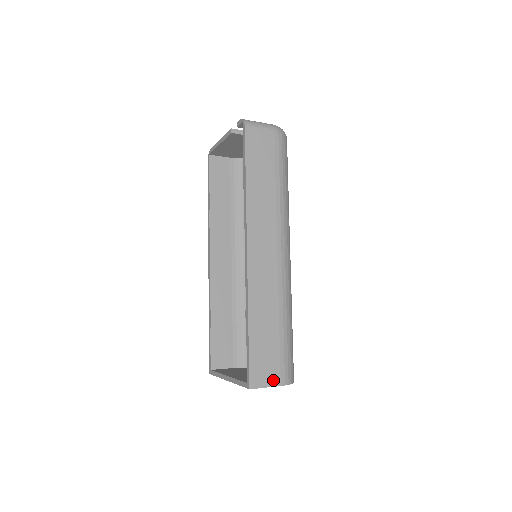
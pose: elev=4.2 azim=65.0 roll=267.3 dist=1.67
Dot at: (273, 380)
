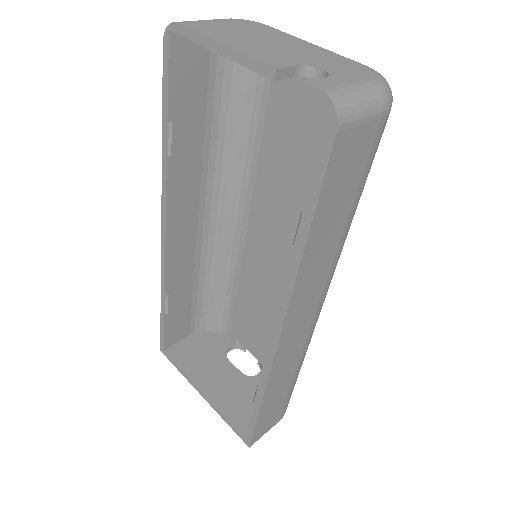
Dot at: (273, 424)
